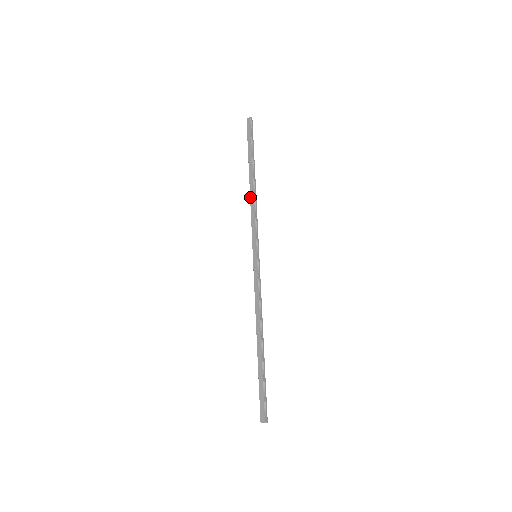
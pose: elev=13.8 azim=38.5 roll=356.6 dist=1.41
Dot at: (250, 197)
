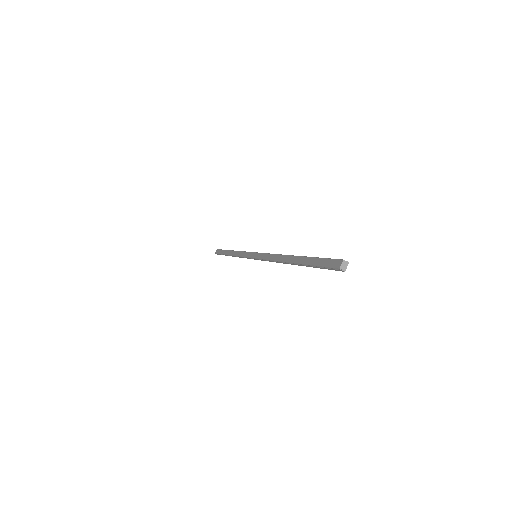
Dot at: (234, 255)
